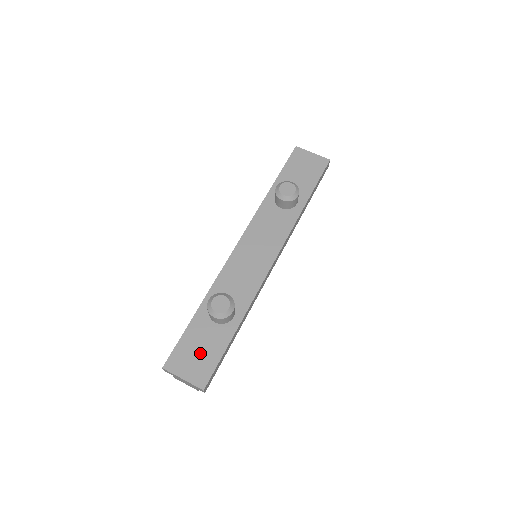
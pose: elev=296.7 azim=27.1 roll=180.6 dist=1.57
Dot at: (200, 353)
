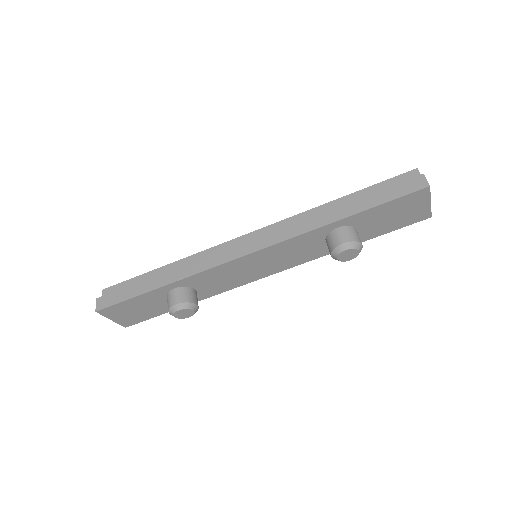
Dot at: (139, 311)
